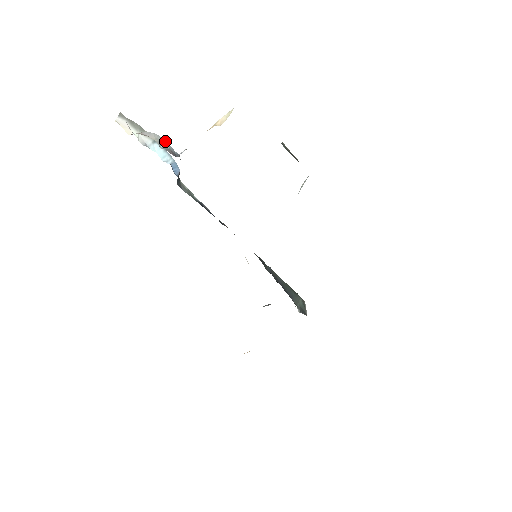
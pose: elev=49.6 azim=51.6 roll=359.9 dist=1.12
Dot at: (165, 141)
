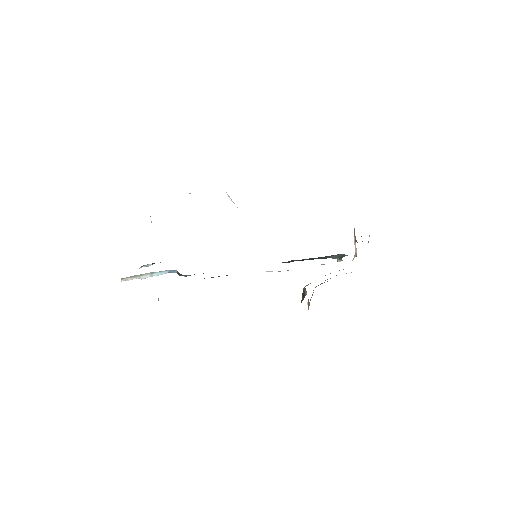
Dot at: (150, 264)
